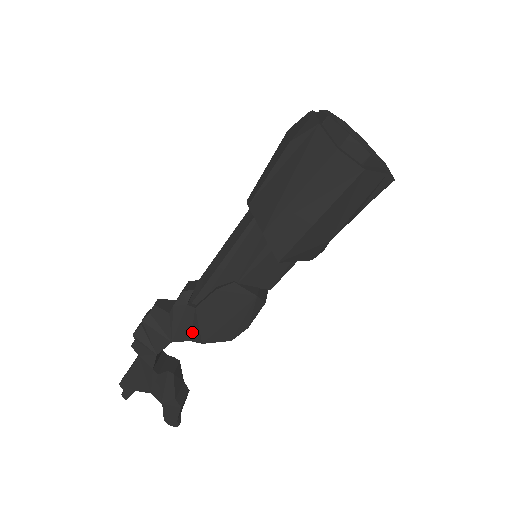
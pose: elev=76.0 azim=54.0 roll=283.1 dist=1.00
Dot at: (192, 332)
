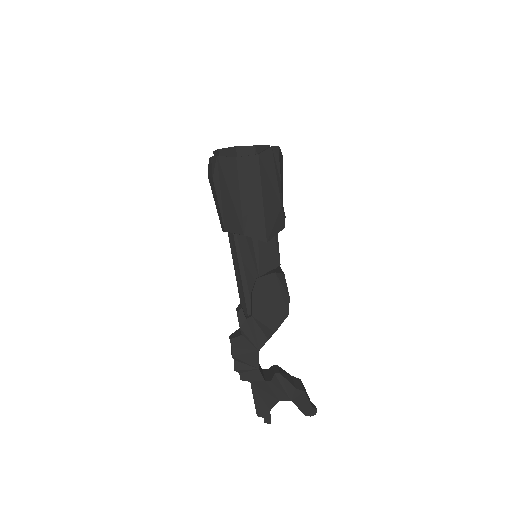
Dot at: (264, 333)
